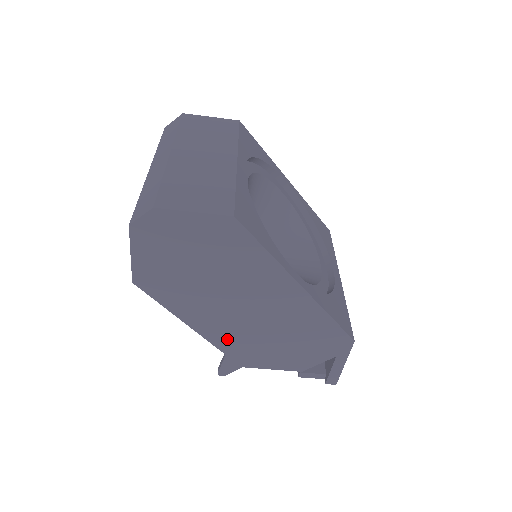
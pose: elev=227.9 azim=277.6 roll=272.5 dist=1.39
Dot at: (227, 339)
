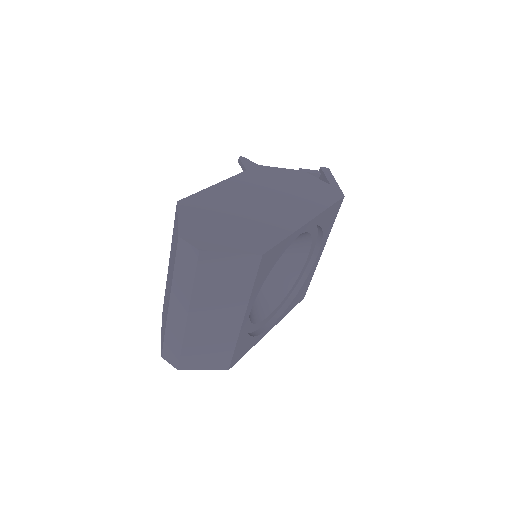
Dot at: occluded
